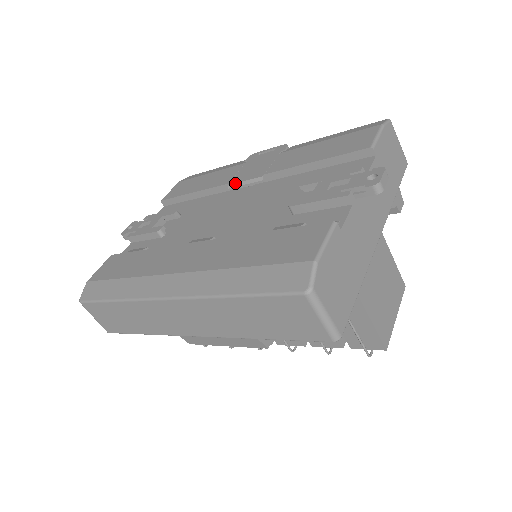
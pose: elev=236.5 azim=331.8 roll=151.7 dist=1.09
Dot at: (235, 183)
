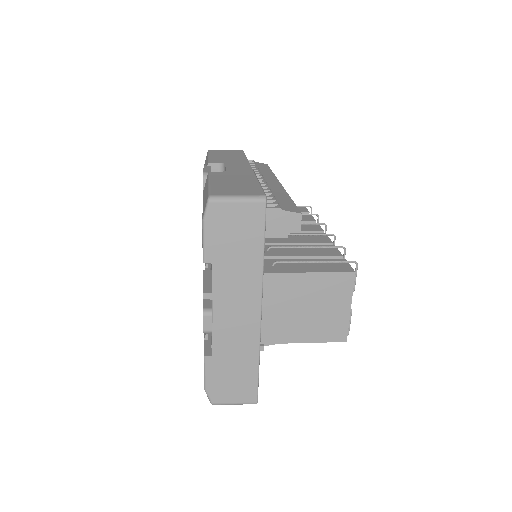
Dot at: occluded
